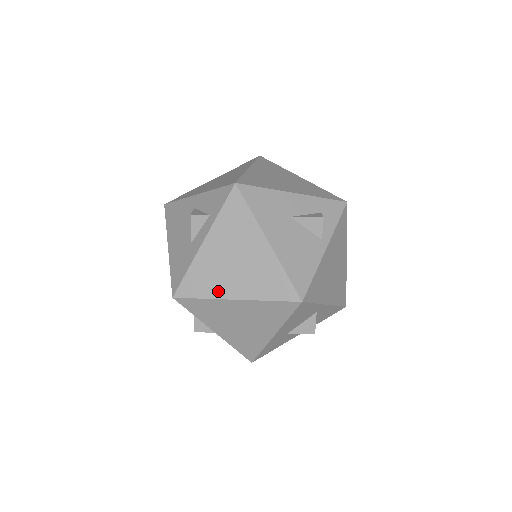
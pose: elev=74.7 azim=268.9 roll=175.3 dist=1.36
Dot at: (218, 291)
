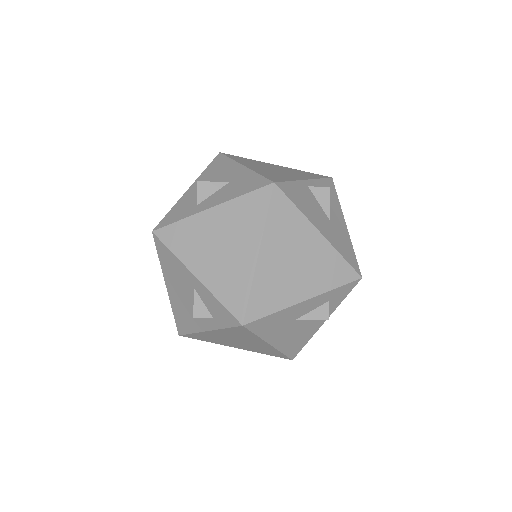
Dot at: (221, 343)
